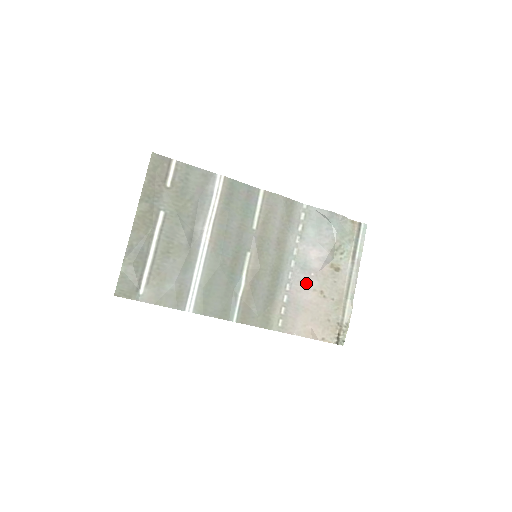
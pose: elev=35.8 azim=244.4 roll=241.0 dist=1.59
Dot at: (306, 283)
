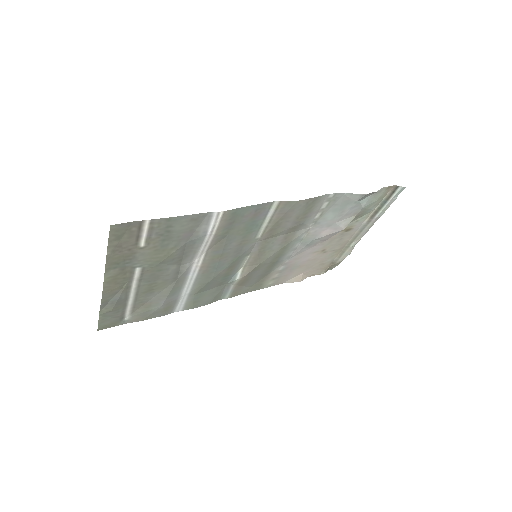
Dot at: (308, 251)
